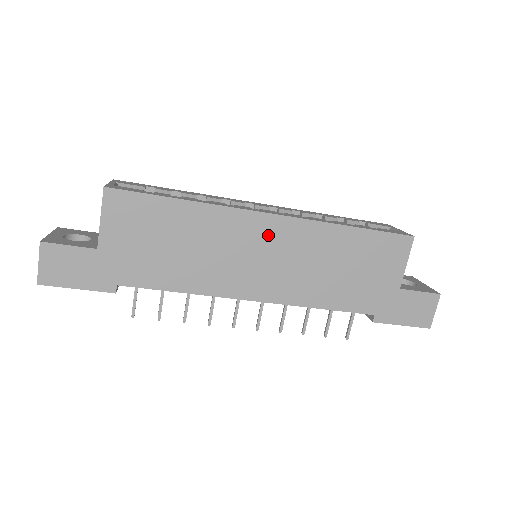
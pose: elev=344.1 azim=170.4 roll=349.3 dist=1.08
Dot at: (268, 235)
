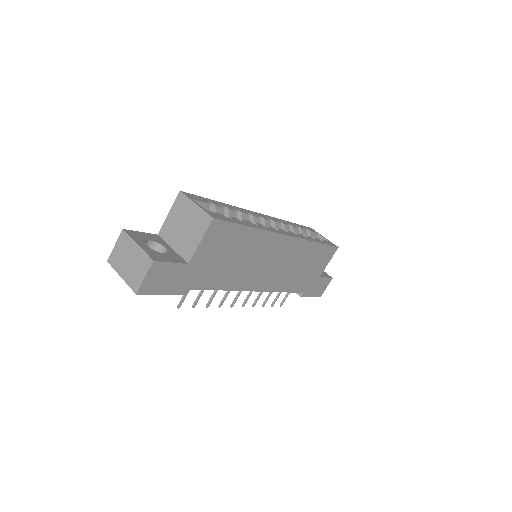
Dot at: (282, 249)
